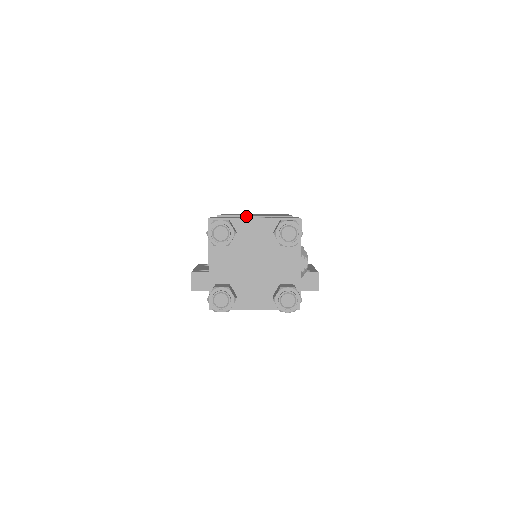
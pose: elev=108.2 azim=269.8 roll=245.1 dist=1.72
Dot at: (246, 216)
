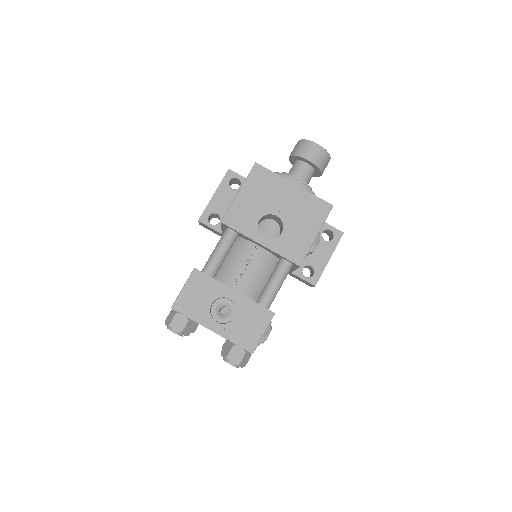
Dot at: (251, 239)
